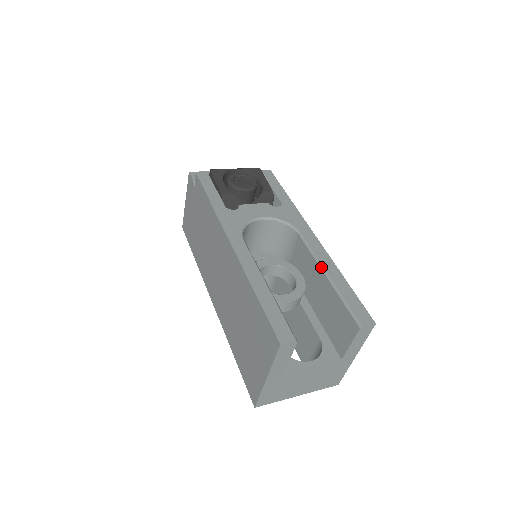
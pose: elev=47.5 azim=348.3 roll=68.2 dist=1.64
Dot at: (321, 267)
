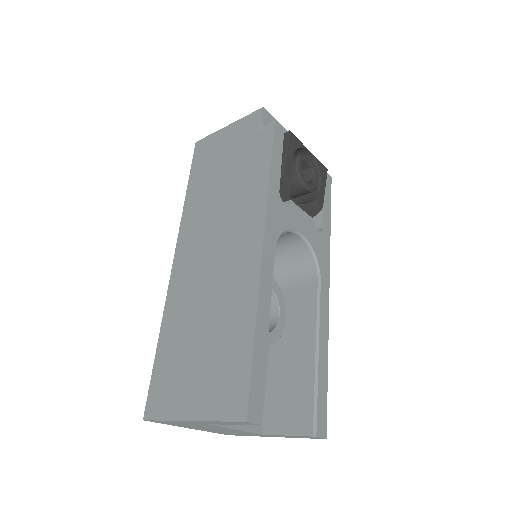
Dot at: (317, 337)
